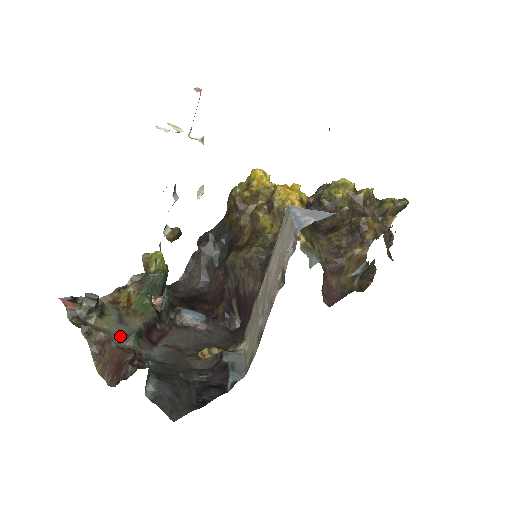
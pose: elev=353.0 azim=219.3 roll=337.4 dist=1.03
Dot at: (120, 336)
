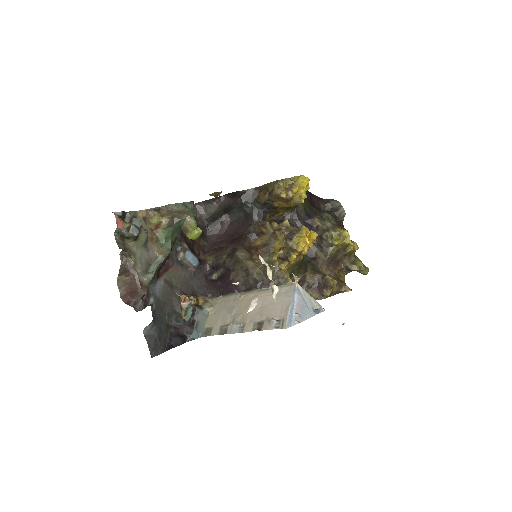
Dot at: (141, 263)
